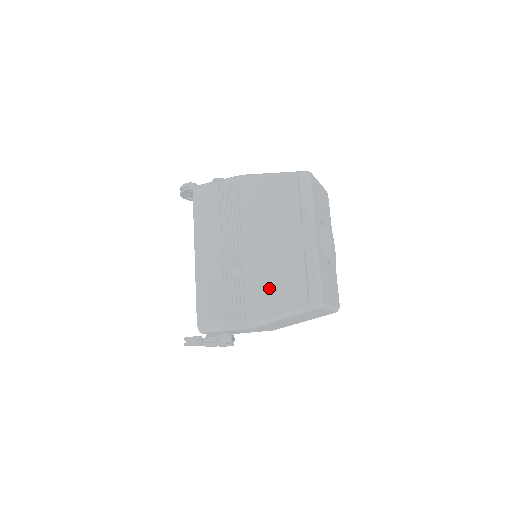
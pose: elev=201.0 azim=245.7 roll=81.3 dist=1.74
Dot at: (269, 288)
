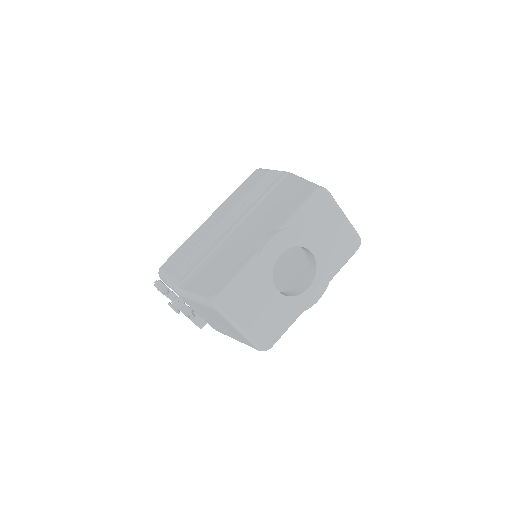
Dot at: (209, 268)
